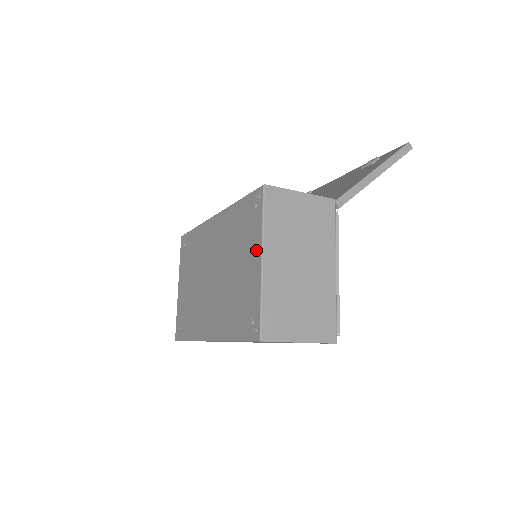
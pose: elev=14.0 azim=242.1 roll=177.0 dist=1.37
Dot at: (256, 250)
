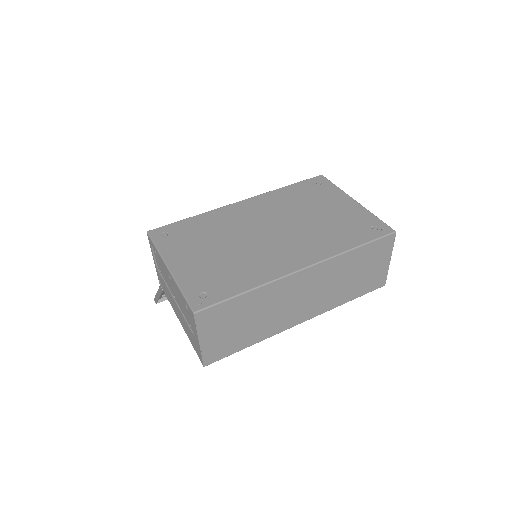
Dot at: (343, 198)
